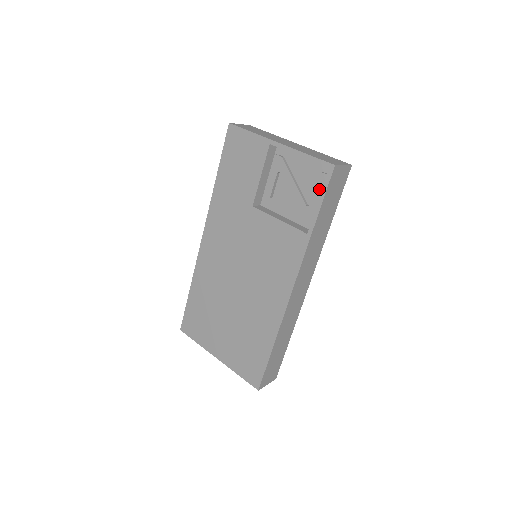
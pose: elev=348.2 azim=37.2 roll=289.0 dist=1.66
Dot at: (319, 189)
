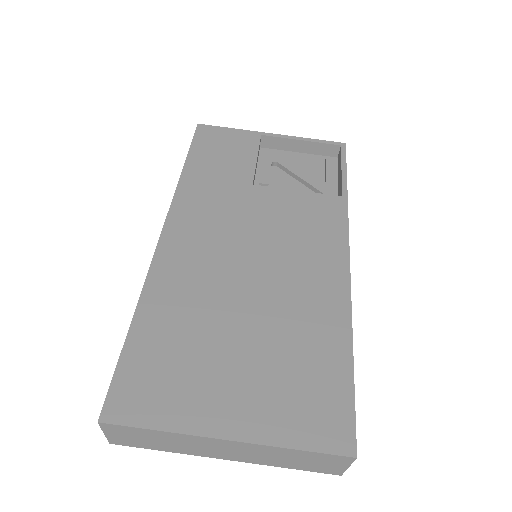
Dot at: (330, 169)
